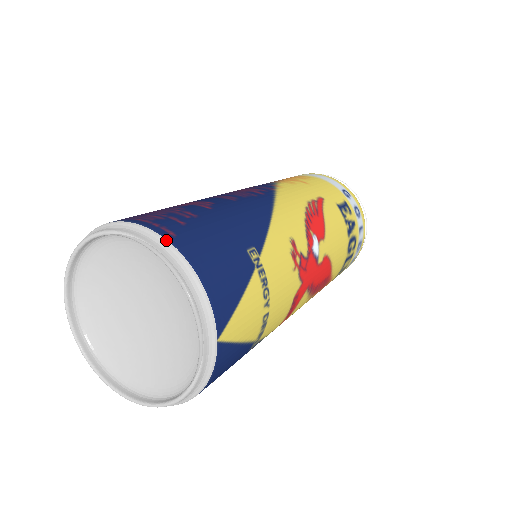
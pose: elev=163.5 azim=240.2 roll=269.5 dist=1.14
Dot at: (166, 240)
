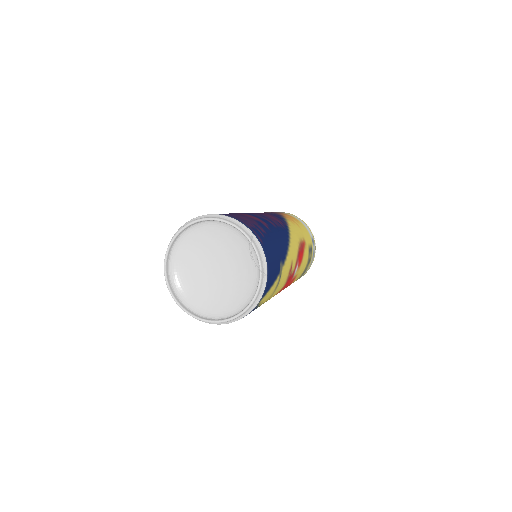
Dot at: (260, 244)
